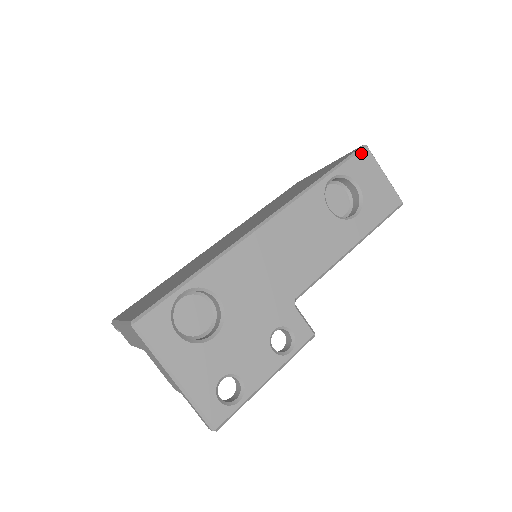
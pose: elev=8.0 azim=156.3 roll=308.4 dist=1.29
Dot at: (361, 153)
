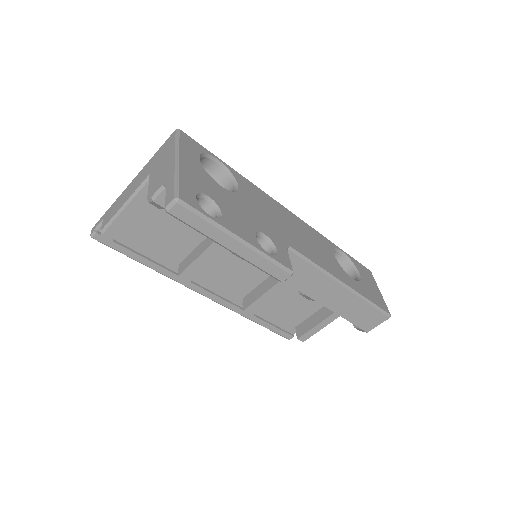
Dot at: (366, 268)
